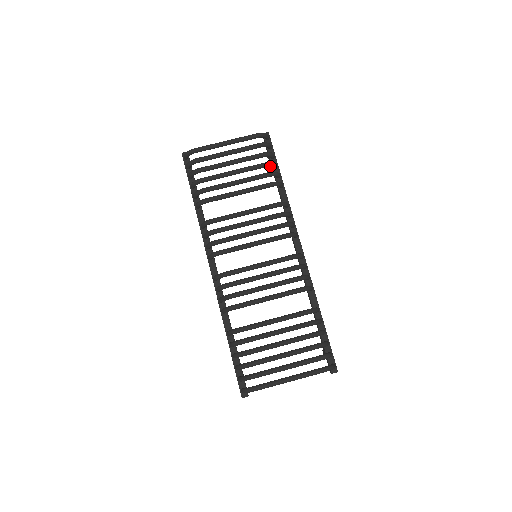
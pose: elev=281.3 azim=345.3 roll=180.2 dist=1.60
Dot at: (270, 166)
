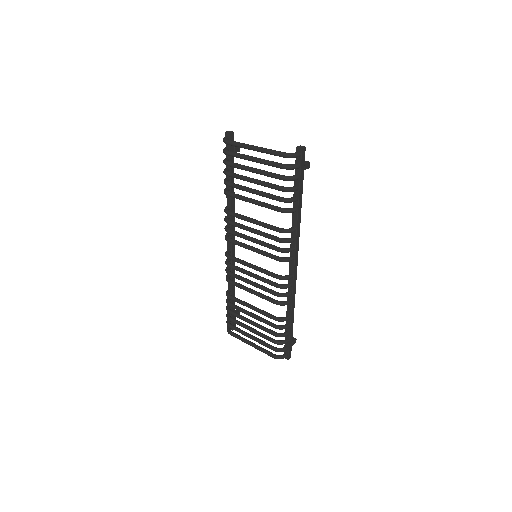
Dot at: (285, 191)
